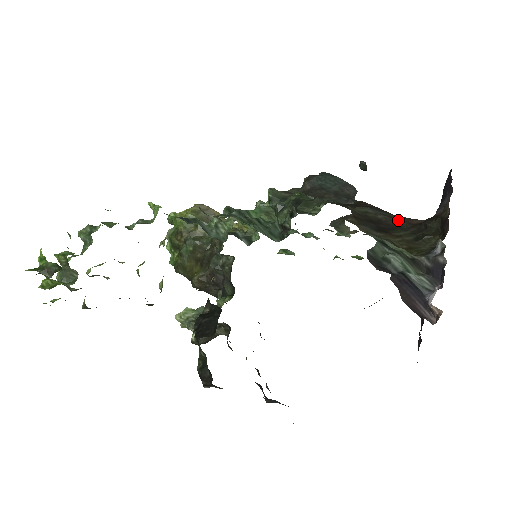
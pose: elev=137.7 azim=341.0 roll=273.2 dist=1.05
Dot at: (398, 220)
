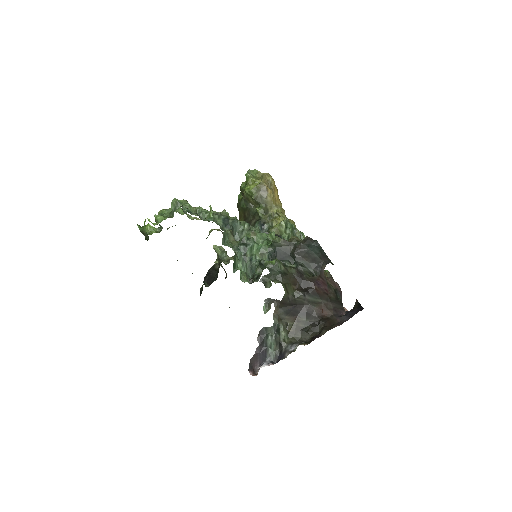
Dot at: (314, 309)
